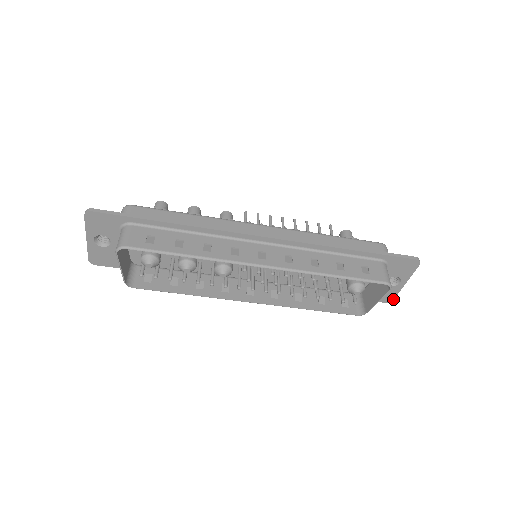
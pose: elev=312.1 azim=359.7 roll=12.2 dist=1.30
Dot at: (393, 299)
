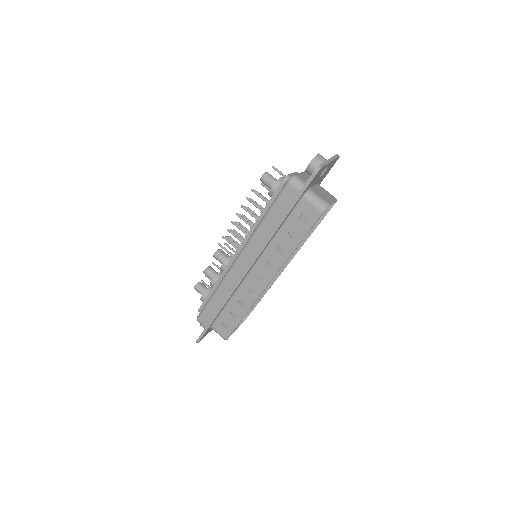
Dot at: (338, 157)
